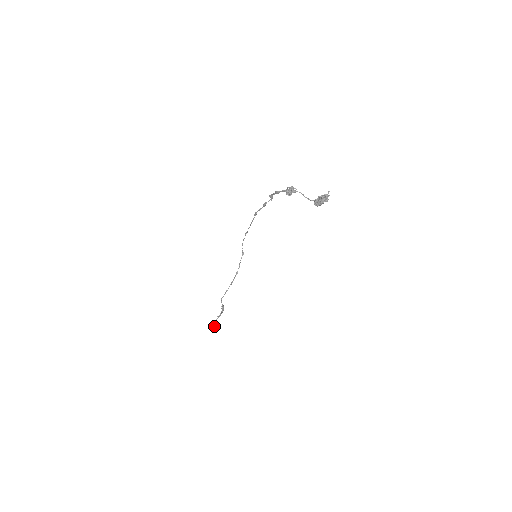
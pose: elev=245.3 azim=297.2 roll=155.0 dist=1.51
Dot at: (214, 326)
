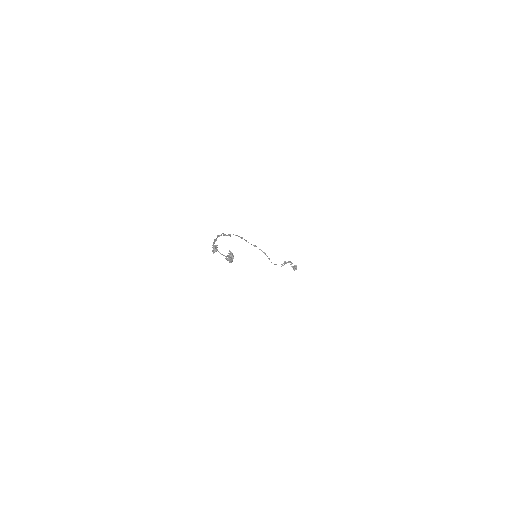
Dot at: (295, 269)
